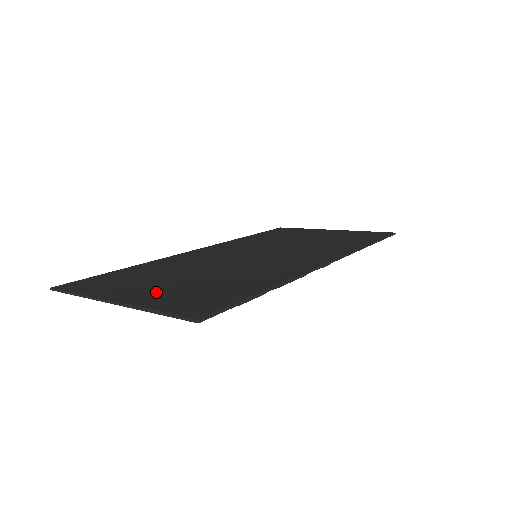
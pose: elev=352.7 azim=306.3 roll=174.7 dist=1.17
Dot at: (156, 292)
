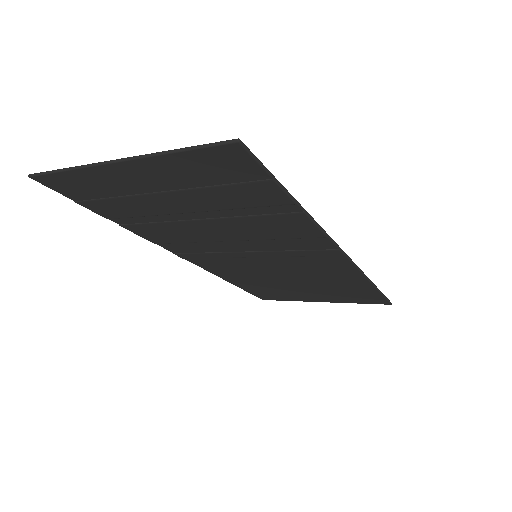
Dot at: (166, 180)
